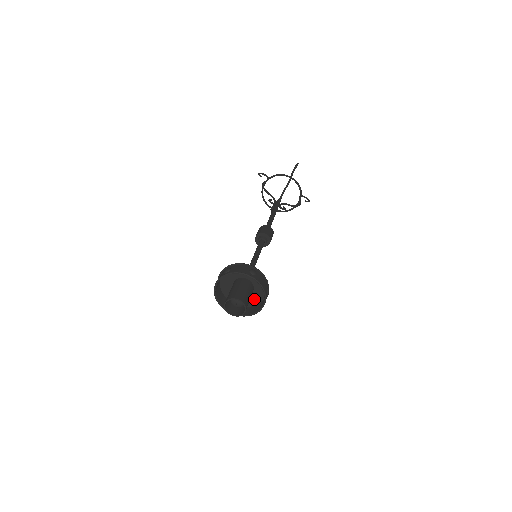
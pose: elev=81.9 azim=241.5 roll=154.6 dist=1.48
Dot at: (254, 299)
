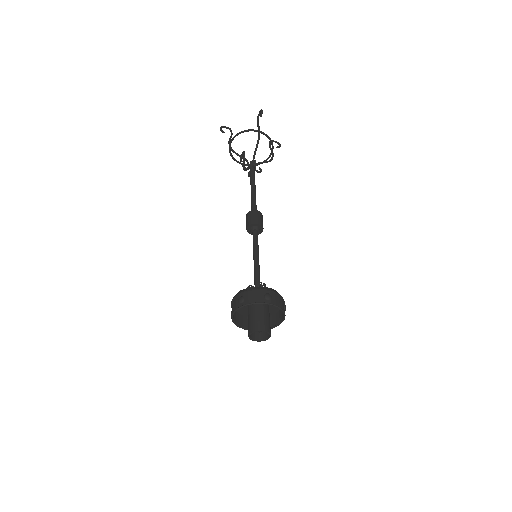
Dot at: (270, 311)
